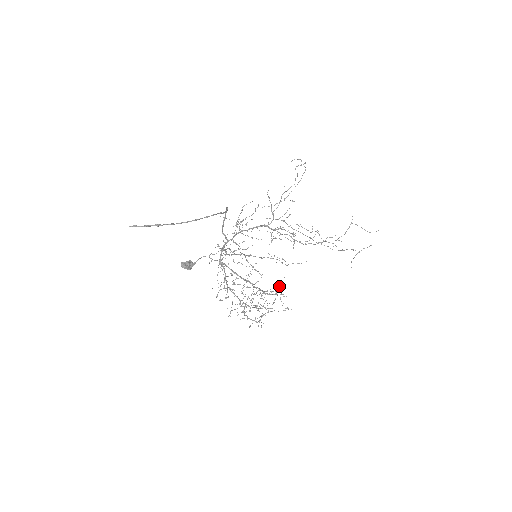
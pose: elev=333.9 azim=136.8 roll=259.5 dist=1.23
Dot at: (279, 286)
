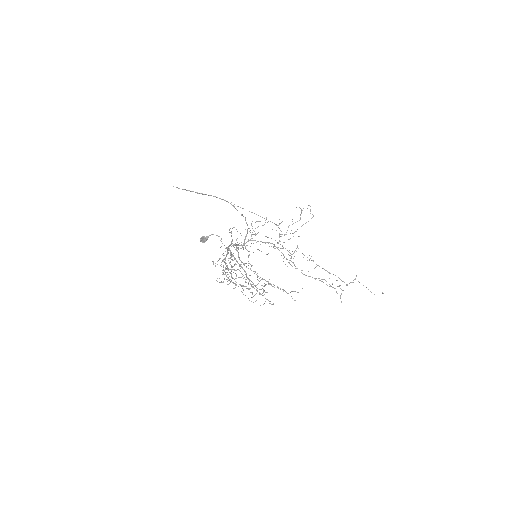
Dot at: occluded
